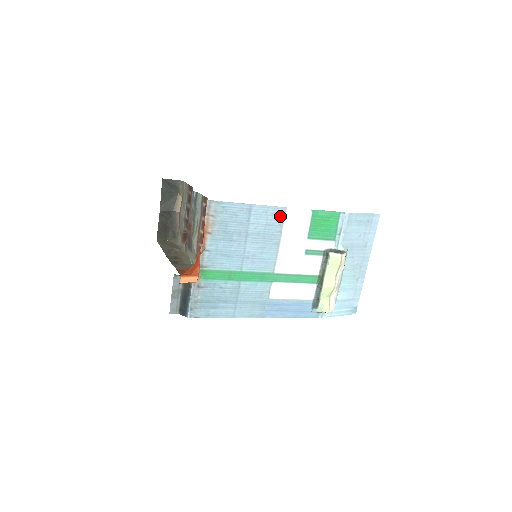
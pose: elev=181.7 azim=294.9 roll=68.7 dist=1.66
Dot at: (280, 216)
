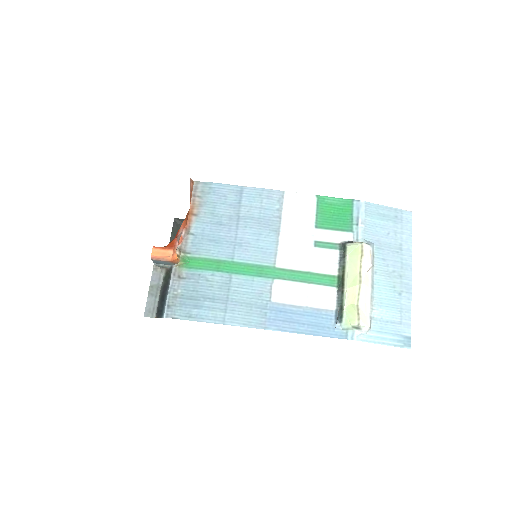
Dot at: (277, 200)
